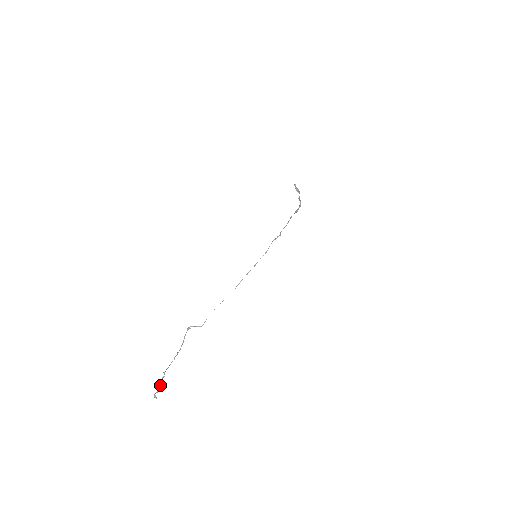
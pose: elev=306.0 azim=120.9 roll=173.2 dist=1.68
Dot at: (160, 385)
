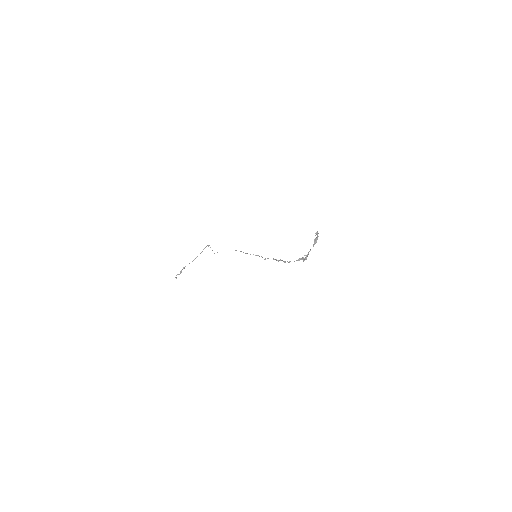
Dot at: (180, 272)
